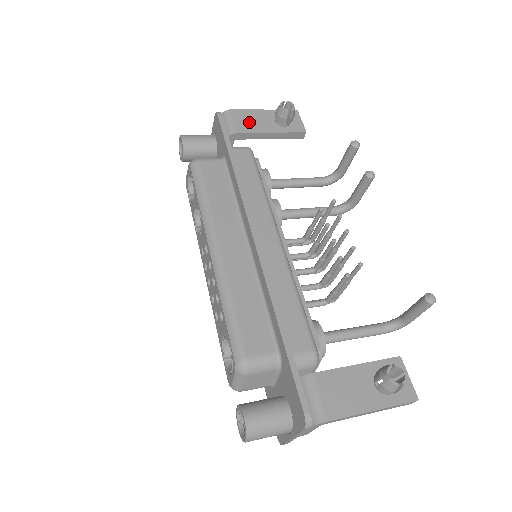
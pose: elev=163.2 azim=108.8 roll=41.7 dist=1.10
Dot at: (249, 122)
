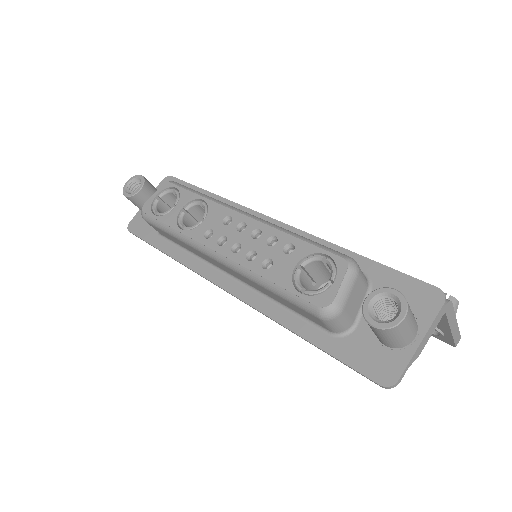
Dot at: occluded
